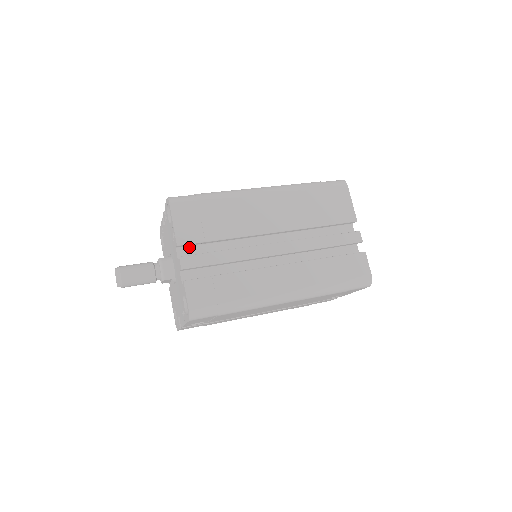
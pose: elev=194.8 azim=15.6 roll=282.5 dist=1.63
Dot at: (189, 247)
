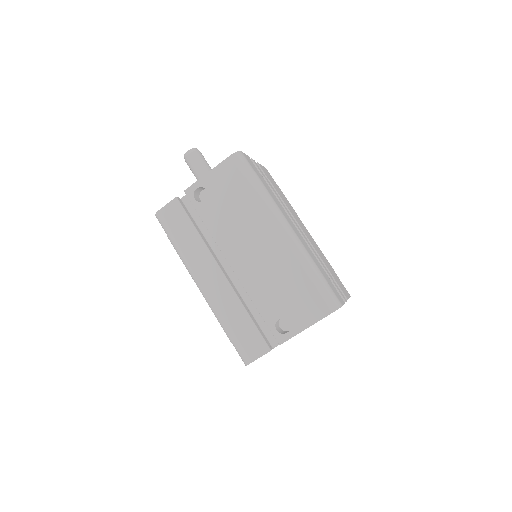
Dot at: occluded
